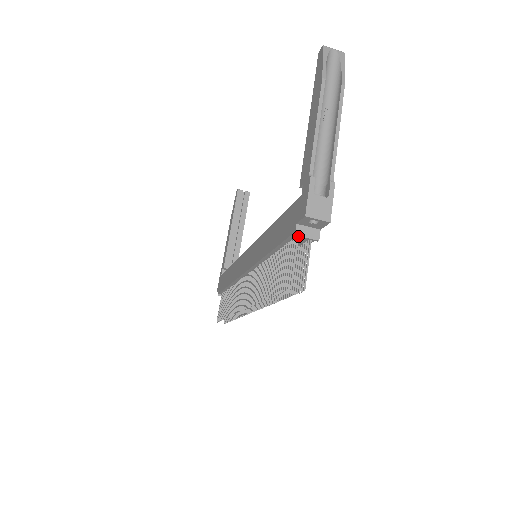
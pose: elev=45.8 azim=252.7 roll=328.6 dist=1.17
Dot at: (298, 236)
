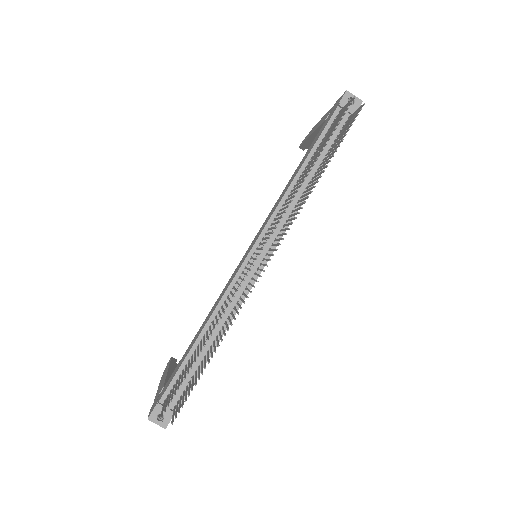
Dot at: (342, 105)
